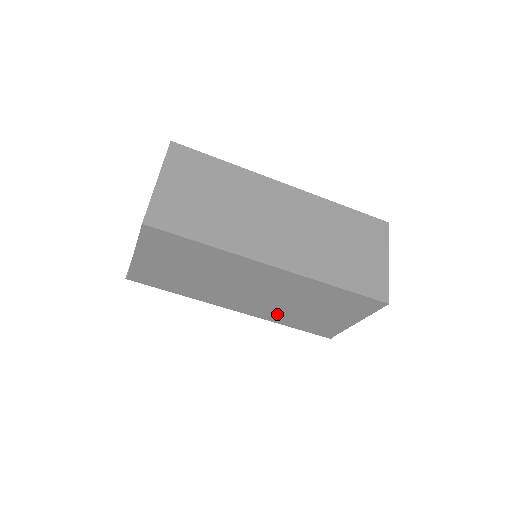
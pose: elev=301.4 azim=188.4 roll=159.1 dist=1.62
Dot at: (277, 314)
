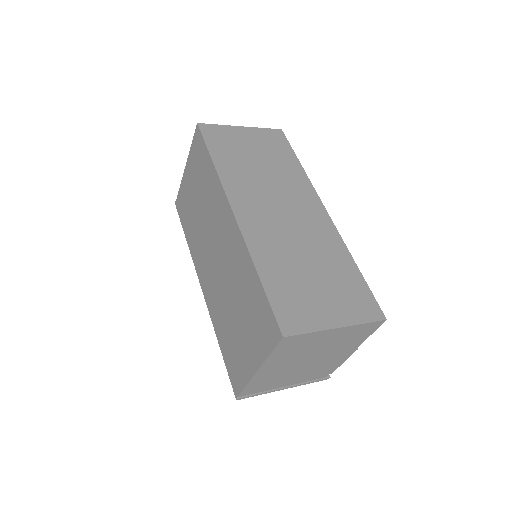
Dot at: (219, 312)
